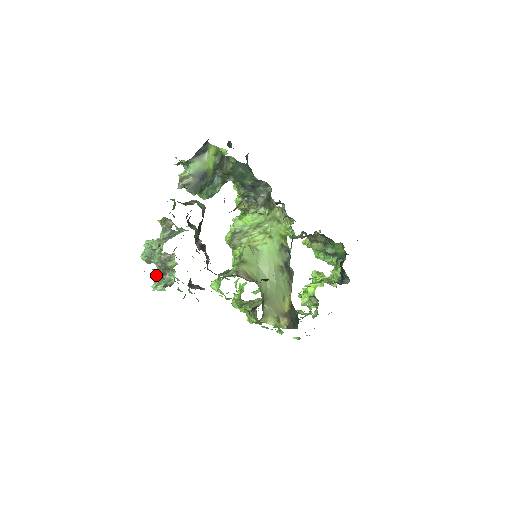
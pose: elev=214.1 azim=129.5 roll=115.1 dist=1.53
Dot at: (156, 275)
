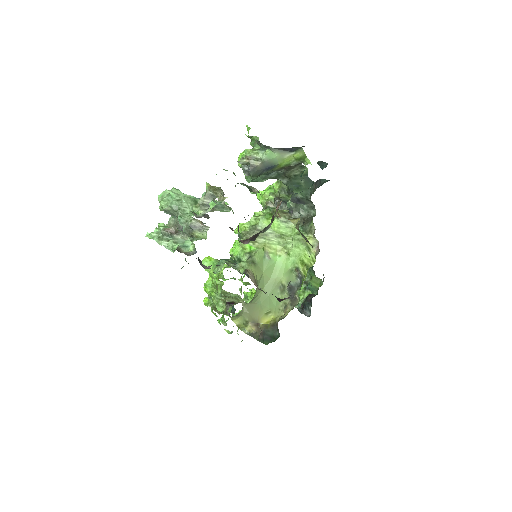
Dot at: (166, 228)
